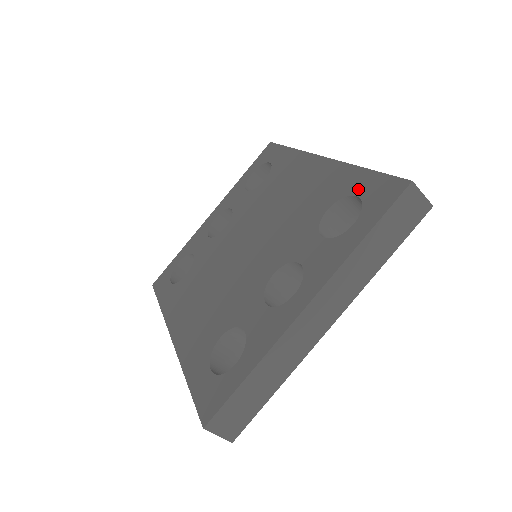
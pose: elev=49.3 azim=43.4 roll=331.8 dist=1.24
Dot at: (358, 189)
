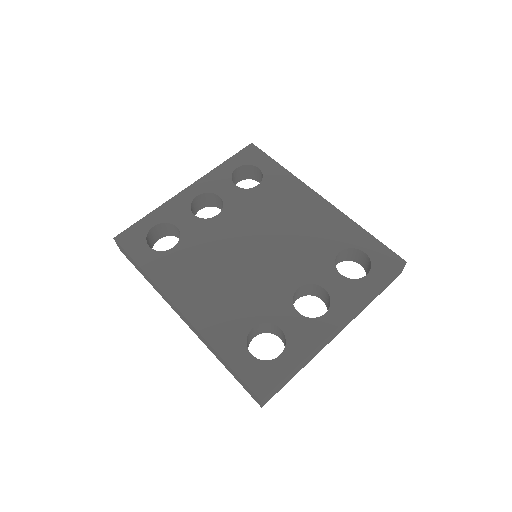
Dot at: (365, 247)
